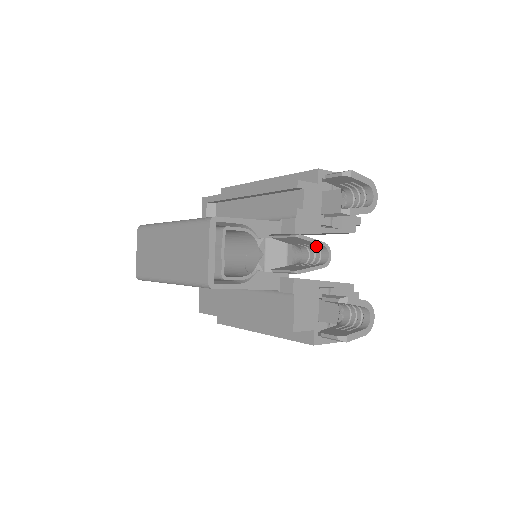
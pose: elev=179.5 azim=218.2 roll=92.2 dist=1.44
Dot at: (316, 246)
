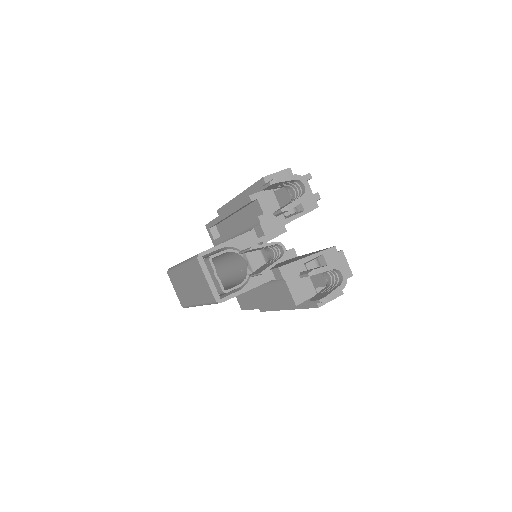
Dot at: (272, 245)
